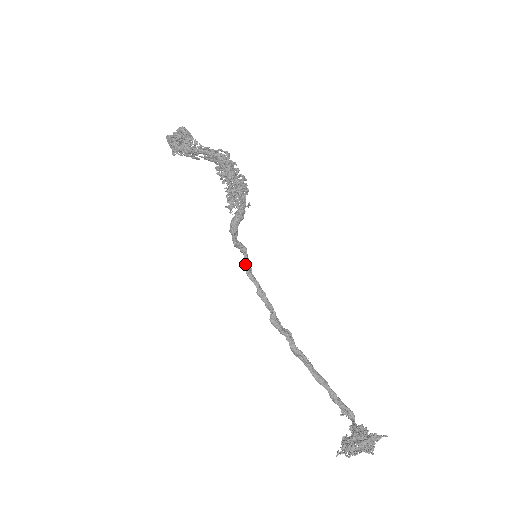
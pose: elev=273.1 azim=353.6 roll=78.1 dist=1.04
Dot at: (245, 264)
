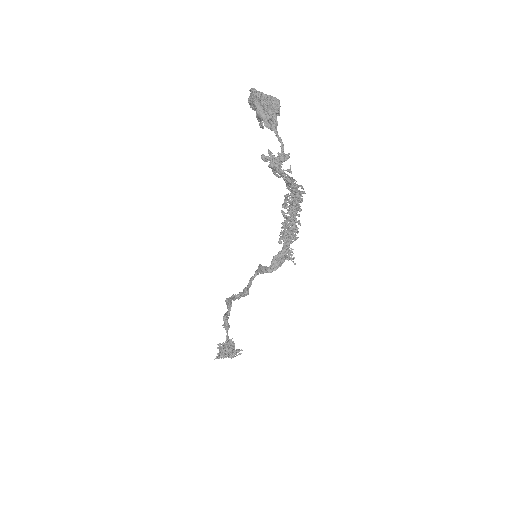
Dot at: (253, 277)
